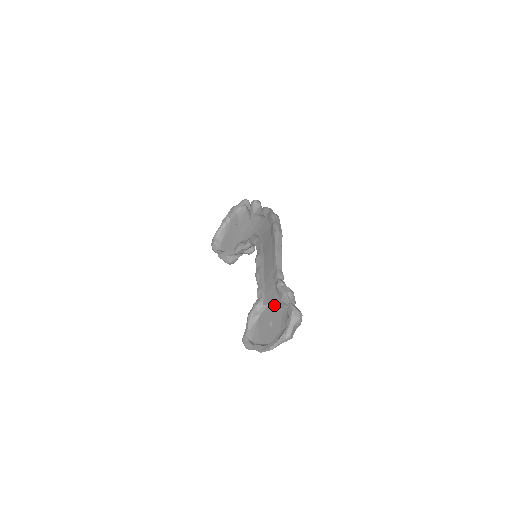
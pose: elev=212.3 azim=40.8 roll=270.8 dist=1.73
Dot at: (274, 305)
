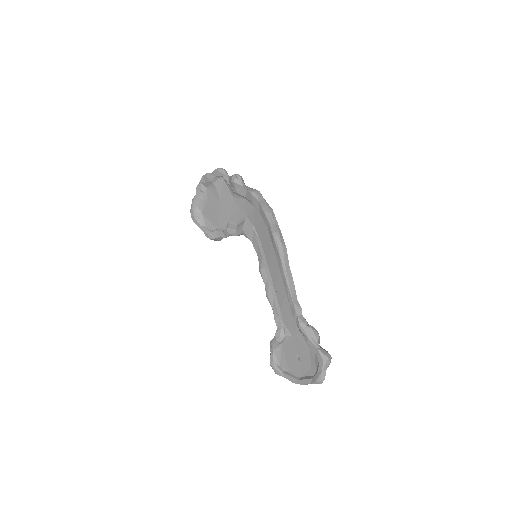
Dot at: (298, 340)
